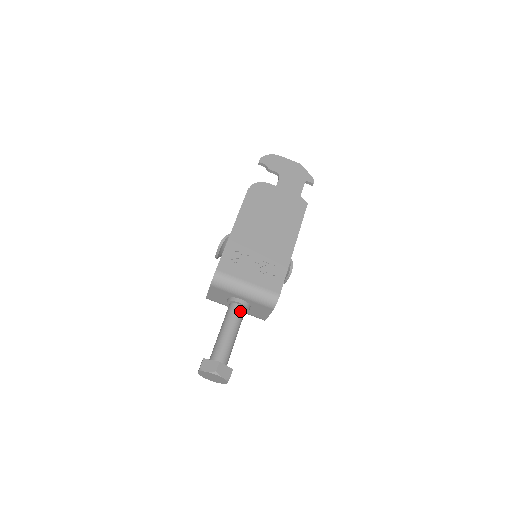
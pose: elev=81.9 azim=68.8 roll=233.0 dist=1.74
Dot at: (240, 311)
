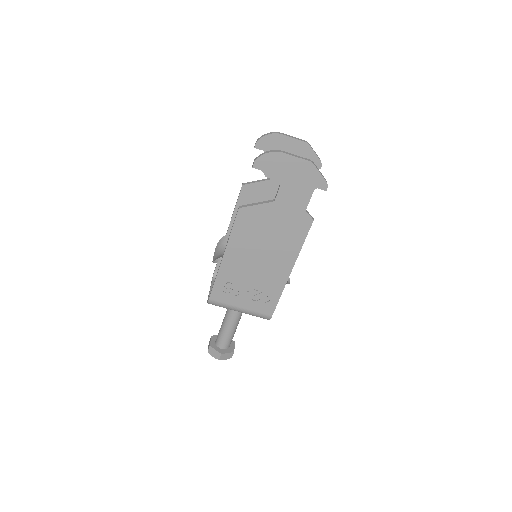
Dot at: (239, 312)
